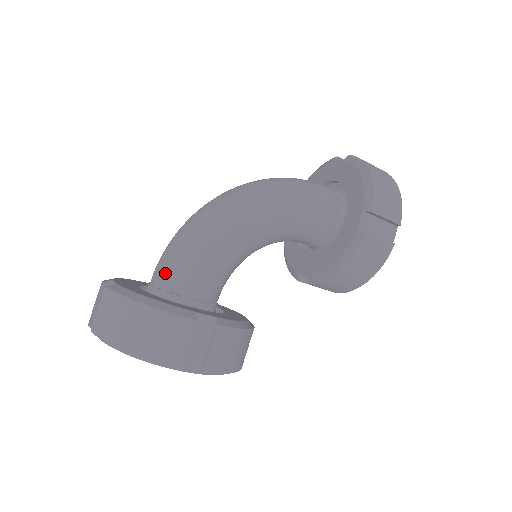
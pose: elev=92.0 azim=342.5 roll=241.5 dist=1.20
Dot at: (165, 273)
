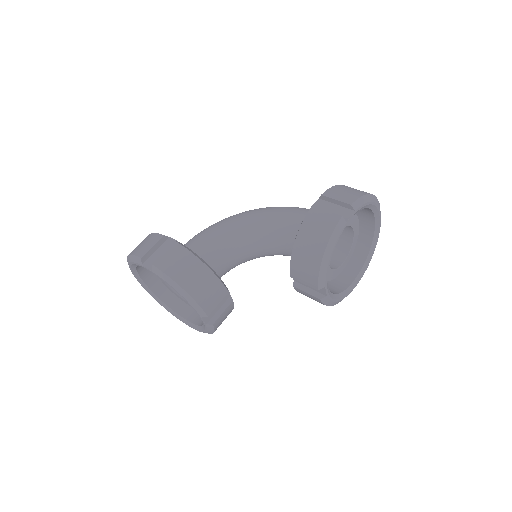
Dot at: occluded
